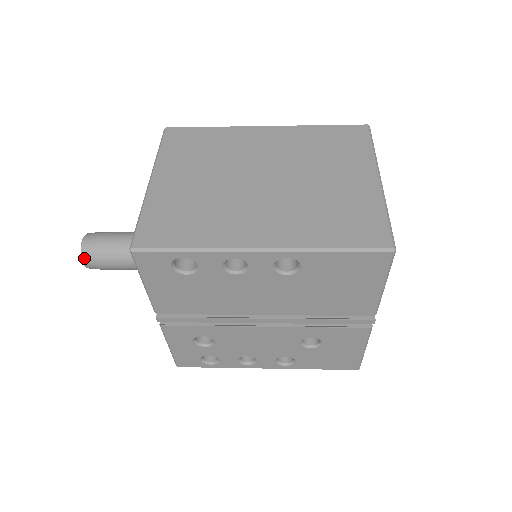
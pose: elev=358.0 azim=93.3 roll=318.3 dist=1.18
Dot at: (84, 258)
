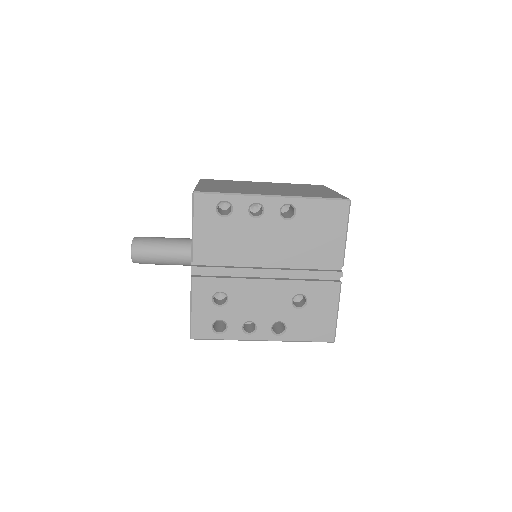
Dot at: (133, 247)
